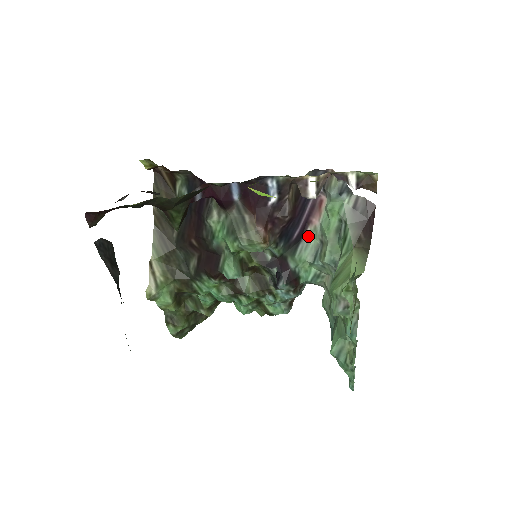
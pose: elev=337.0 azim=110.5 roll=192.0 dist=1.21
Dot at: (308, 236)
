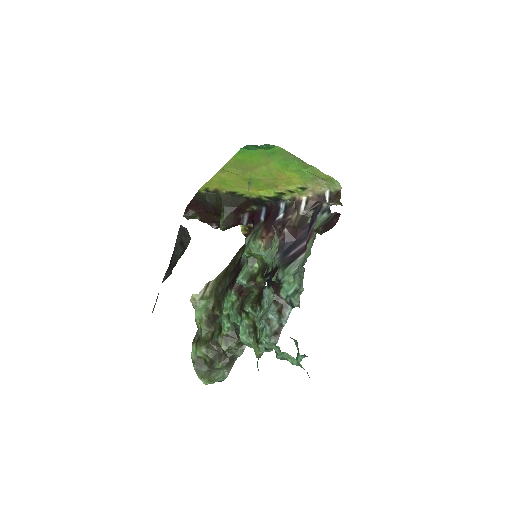
Dot at: occluded
